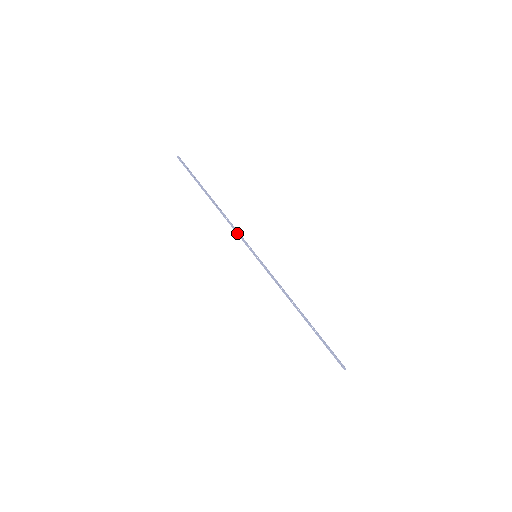
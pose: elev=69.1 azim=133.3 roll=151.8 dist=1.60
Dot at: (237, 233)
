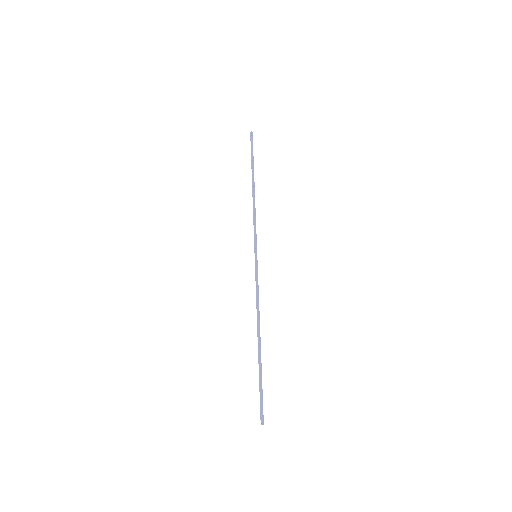
Dot at: (254, 225)
